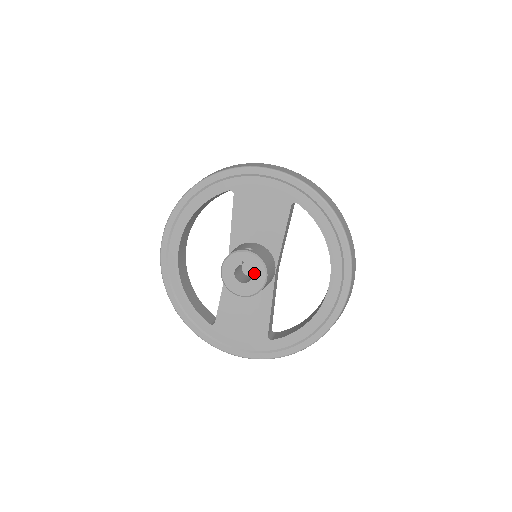
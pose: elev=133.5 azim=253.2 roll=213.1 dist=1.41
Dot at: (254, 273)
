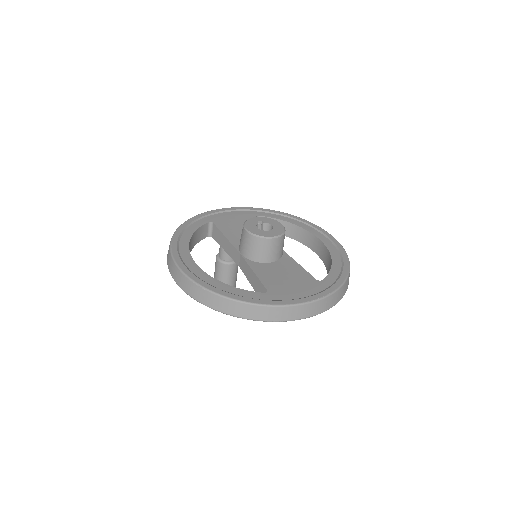
Dot at: (271, 224)
